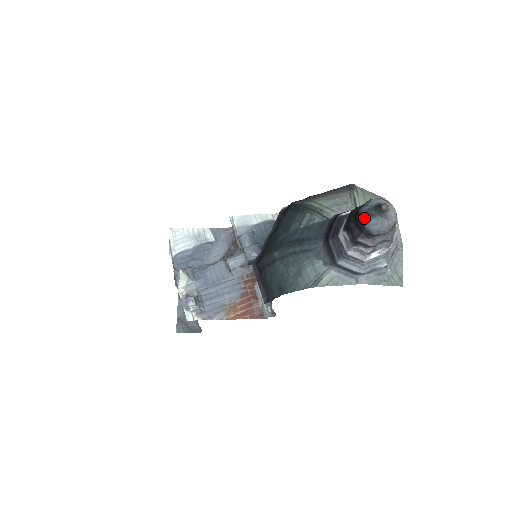
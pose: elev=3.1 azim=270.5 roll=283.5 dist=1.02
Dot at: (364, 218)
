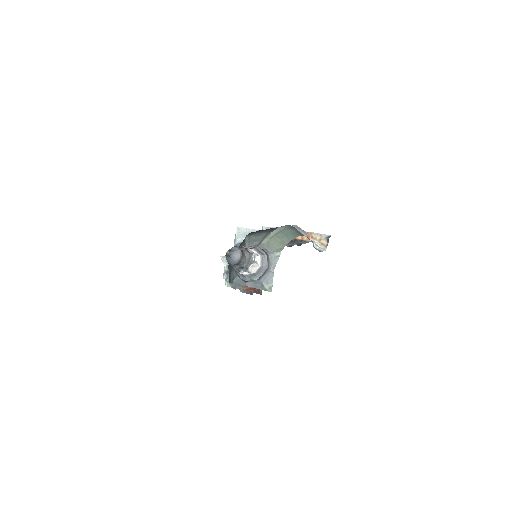
Dot at: (226, 256)
